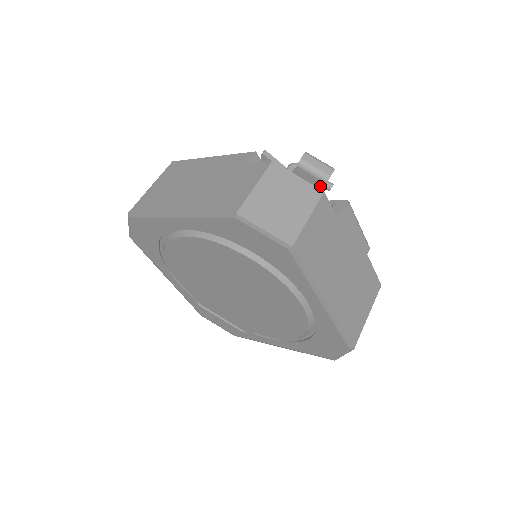
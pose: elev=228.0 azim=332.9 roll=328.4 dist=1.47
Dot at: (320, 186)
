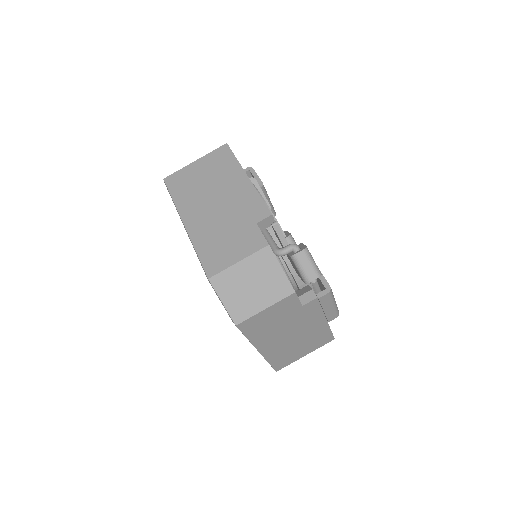
Dot at: (302, 279)
